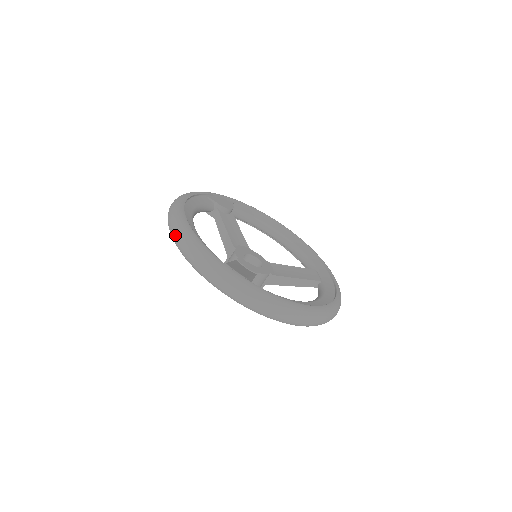
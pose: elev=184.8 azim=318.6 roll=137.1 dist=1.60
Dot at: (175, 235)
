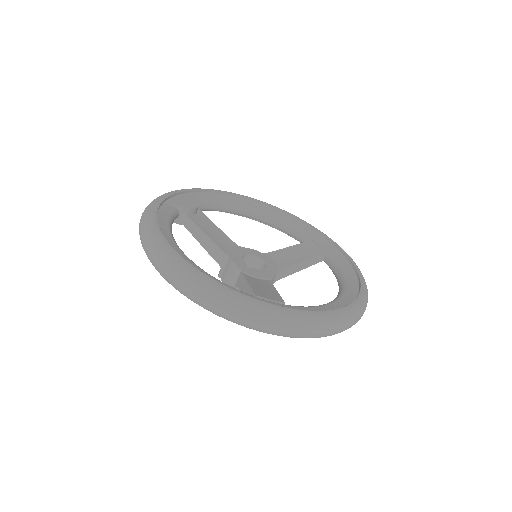
Dot at: (182, 287)
